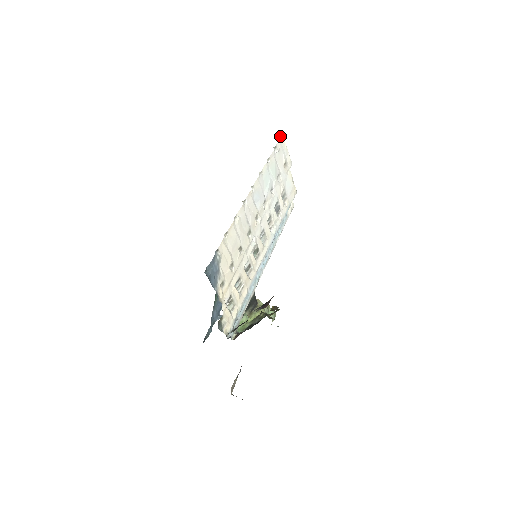
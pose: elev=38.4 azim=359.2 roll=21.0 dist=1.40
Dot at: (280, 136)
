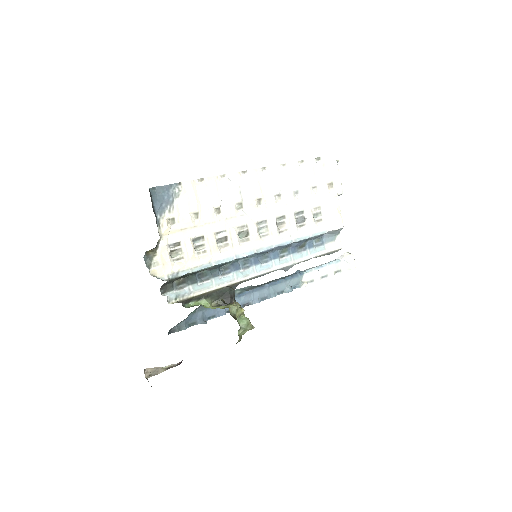
Dot at: (336, 160)
